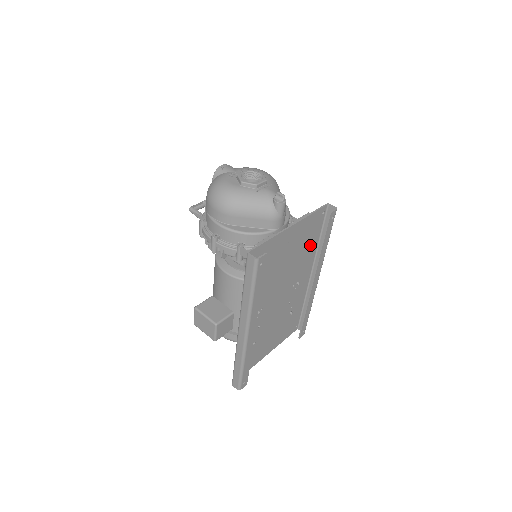
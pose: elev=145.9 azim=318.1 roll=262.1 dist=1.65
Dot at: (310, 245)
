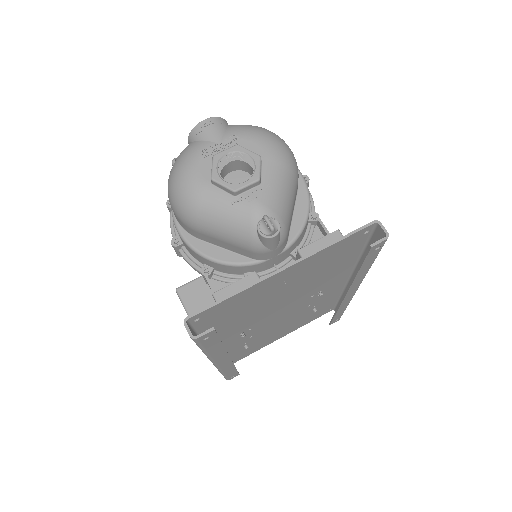
Dot at: (340, 262)
